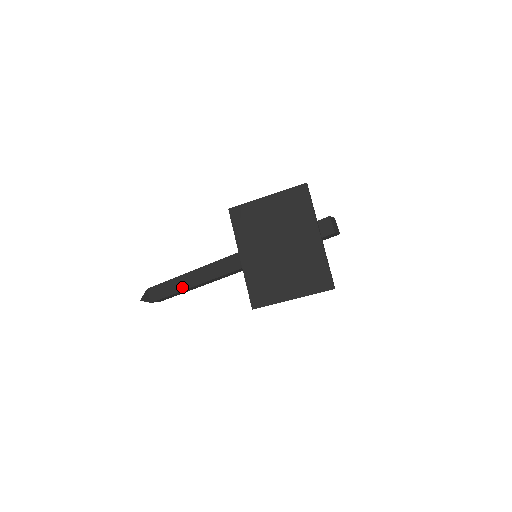
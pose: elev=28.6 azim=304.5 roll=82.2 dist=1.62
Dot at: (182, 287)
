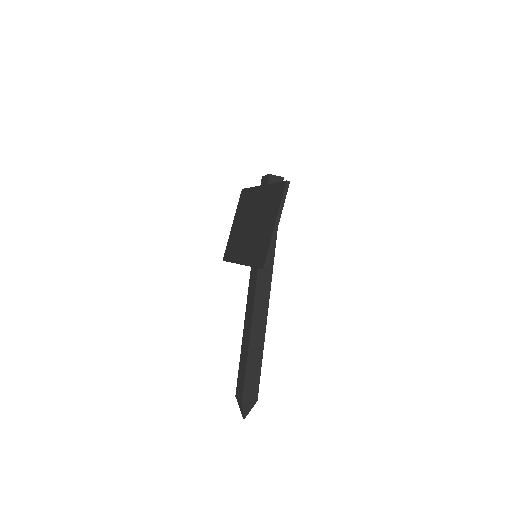
Dot at: (246, 352)
